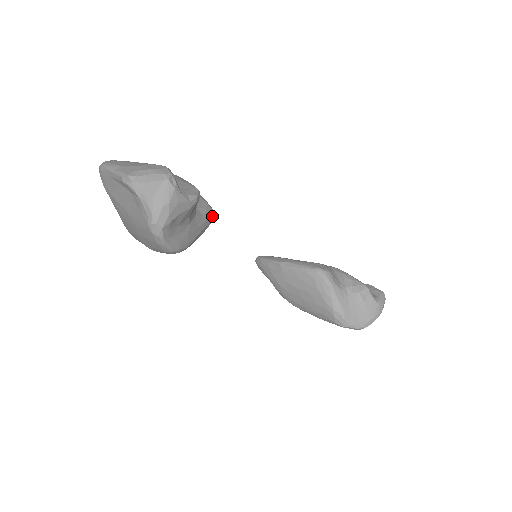
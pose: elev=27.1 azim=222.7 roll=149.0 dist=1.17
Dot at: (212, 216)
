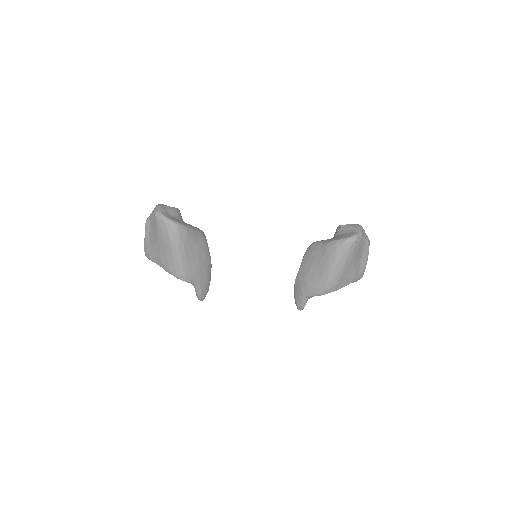
Dot at: (201, 230)
